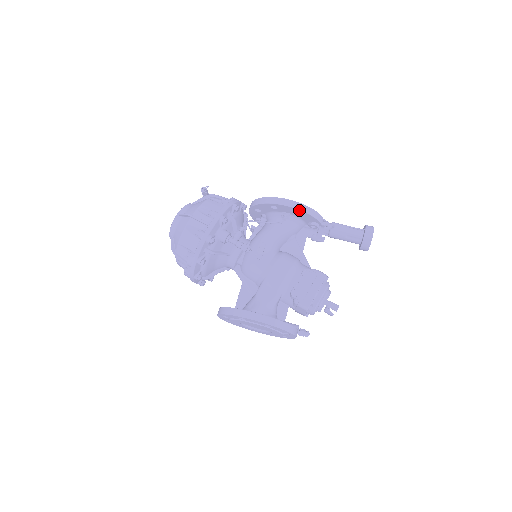
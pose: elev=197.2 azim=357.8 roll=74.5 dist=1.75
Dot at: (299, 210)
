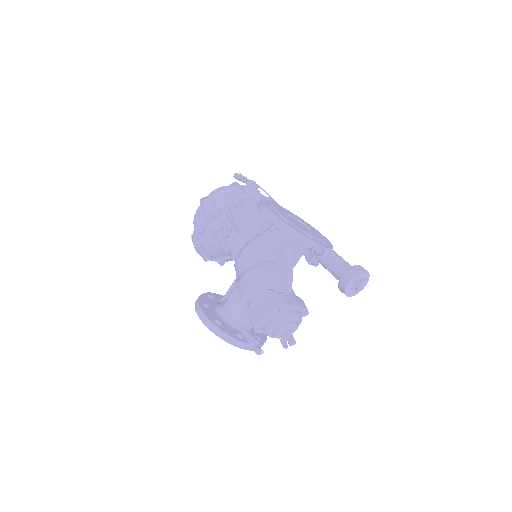
Dot at: (276, 226)
